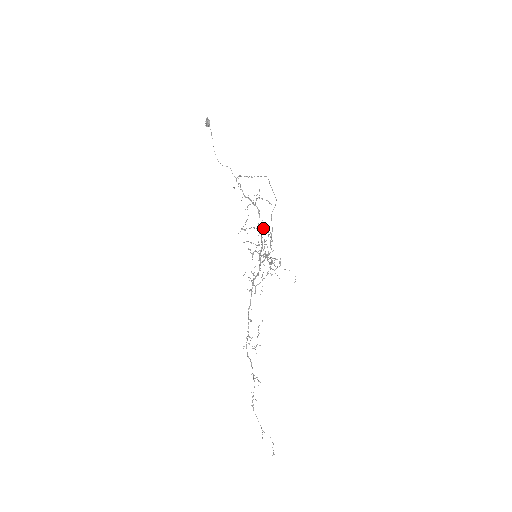
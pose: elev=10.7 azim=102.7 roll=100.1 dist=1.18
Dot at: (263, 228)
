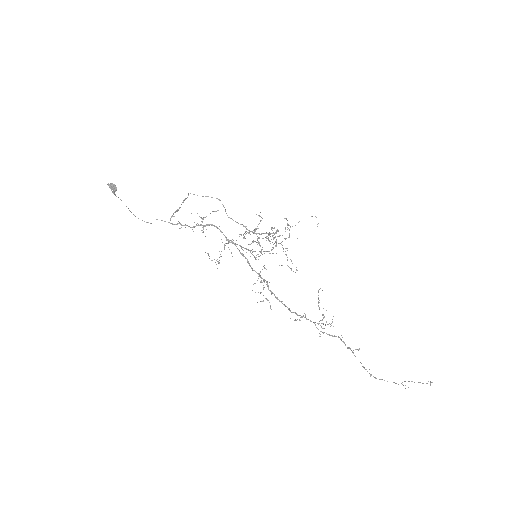
Dot at: (231, 242)
